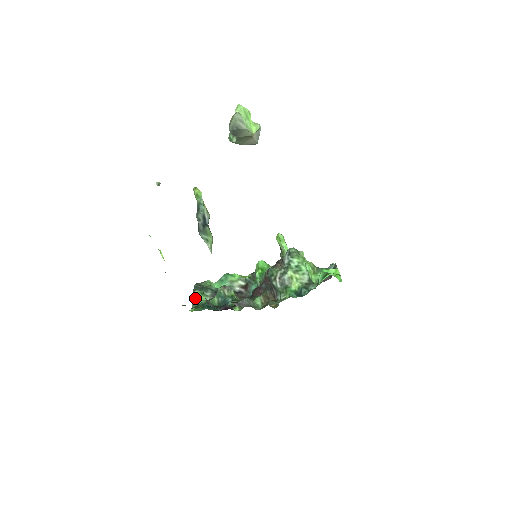
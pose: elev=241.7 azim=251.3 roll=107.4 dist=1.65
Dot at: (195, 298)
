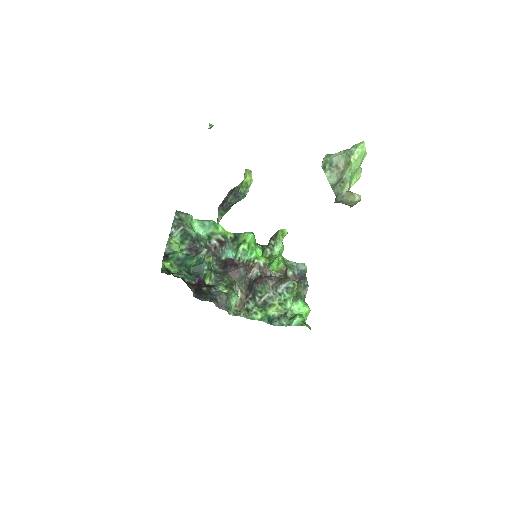
Dot at: (172, 242)
